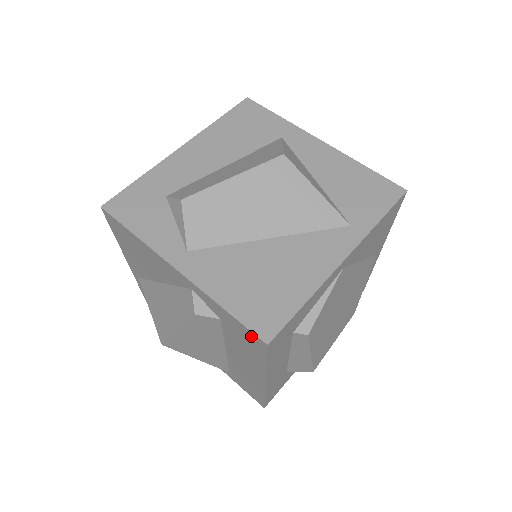
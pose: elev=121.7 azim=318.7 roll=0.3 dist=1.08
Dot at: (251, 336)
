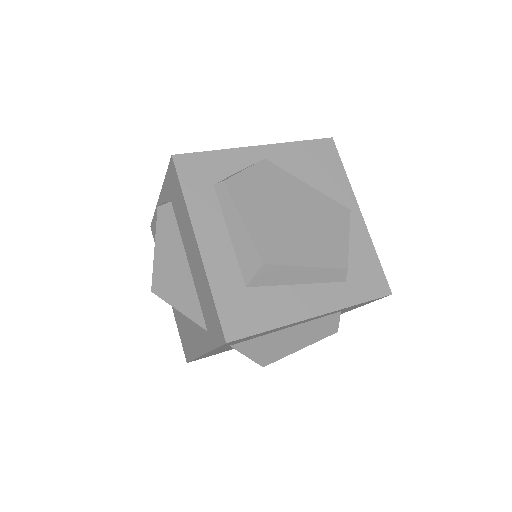
Dot at: (171, 171)
